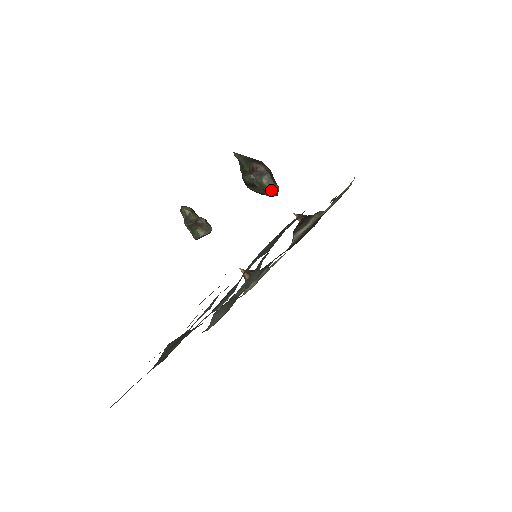
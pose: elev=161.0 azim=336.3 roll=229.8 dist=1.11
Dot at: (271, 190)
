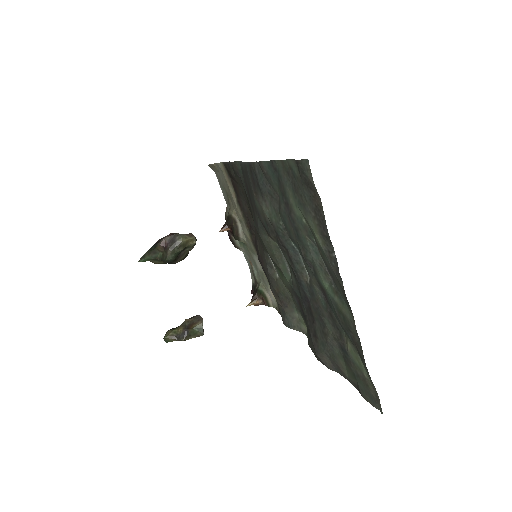
Dot at: (191, 239)
